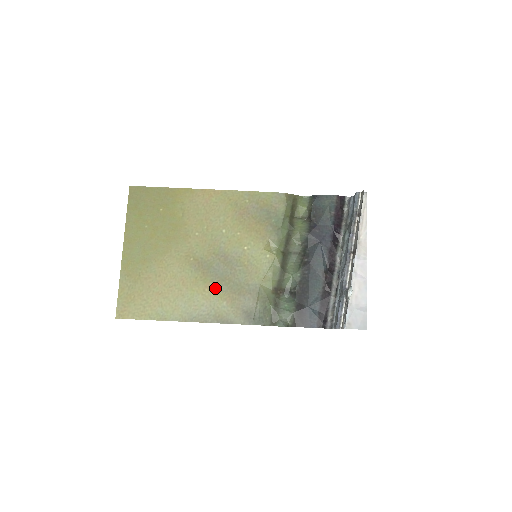
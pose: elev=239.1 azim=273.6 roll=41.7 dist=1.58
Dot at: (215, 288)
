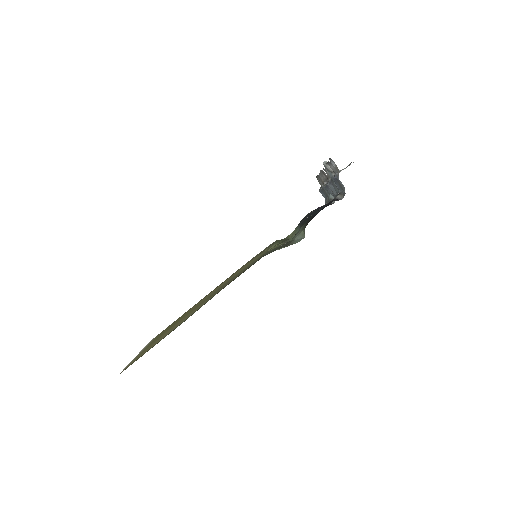
Dot at: occluded
